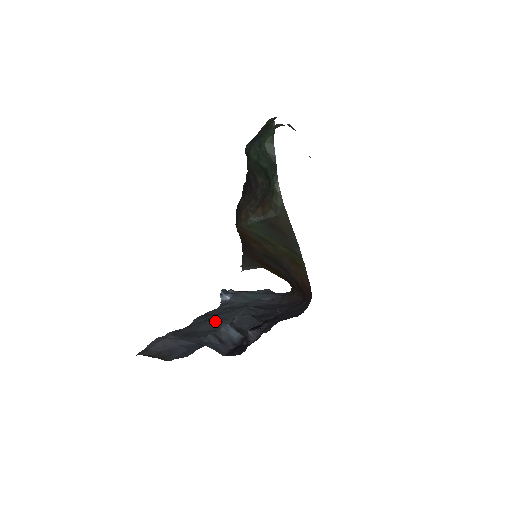
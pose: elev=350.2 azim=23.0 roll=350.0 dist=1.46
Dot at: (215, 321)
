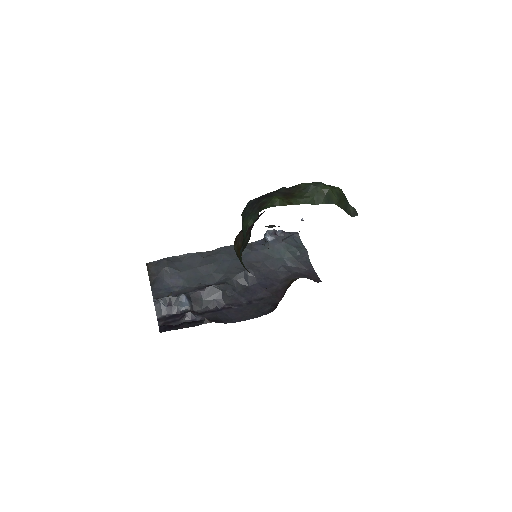
Dot at: (218, 266)
